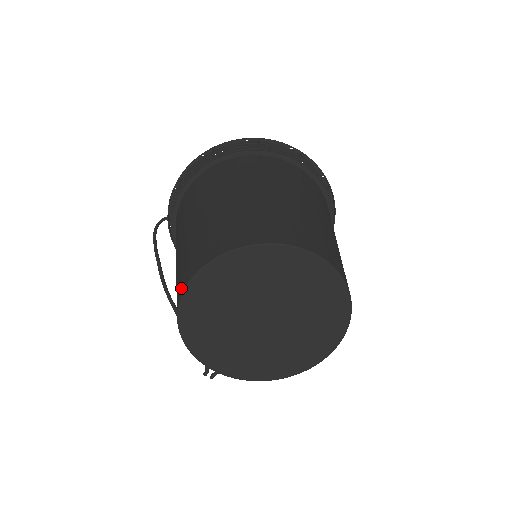
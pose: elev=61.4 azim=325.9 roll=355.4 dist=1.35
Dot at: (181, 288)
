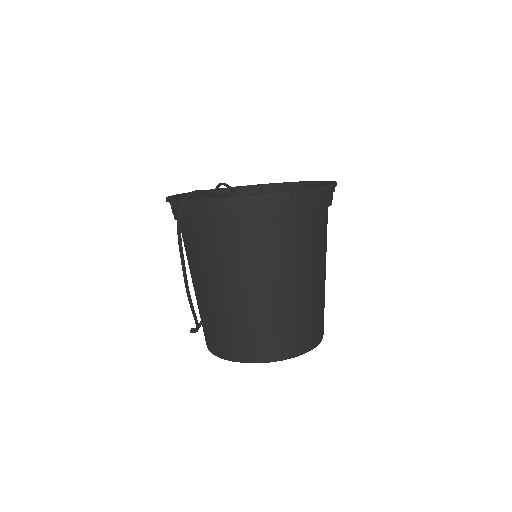
Dot at: (247, 357)
